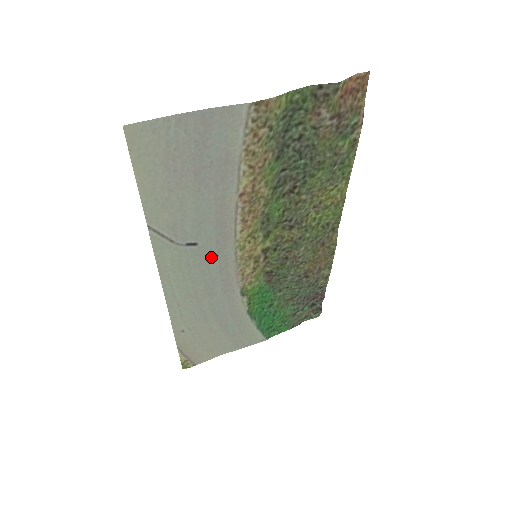
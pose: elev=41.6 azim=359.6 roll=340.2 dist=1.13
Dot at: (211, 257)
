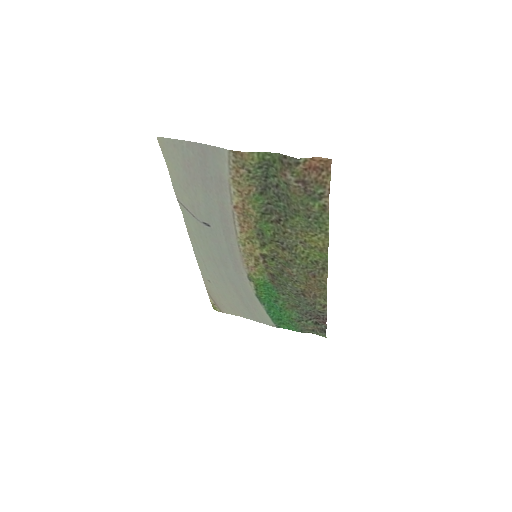
Dot at: (221, 240)
